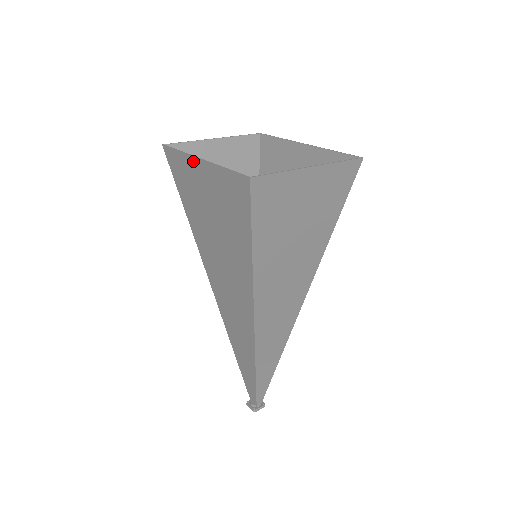
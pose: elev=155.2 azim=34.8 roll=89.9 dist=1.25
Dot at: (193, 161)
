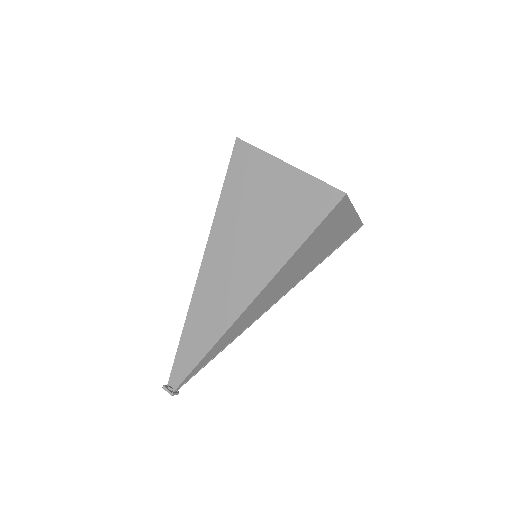
Dot at: (277, 162)
